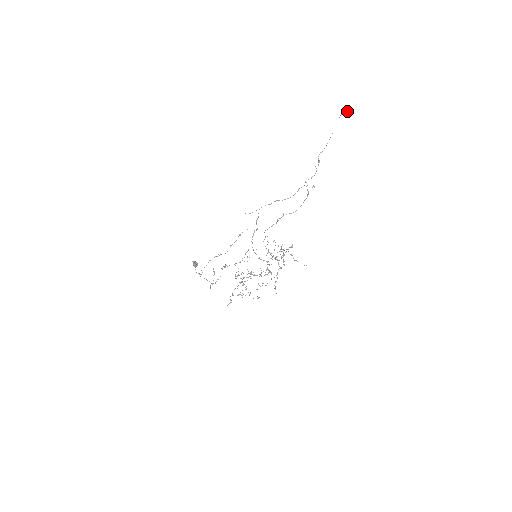
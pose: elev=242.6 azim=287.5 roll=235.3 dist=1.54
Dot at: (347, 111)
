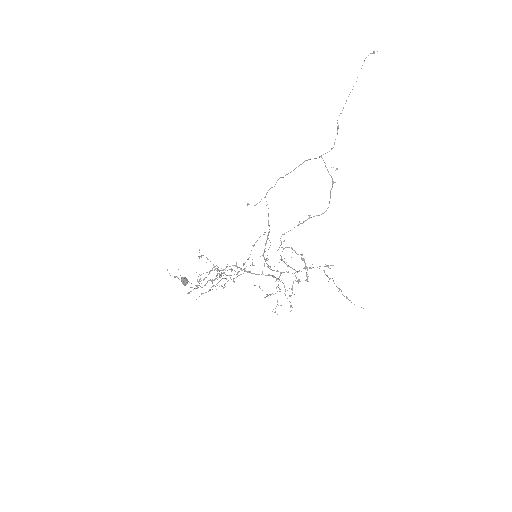
Dot at: (374, 51)
